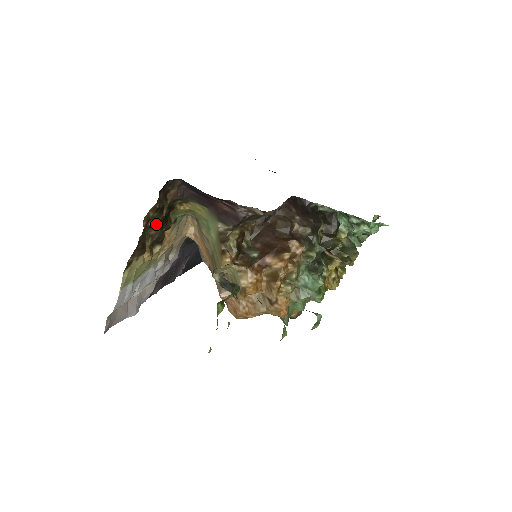
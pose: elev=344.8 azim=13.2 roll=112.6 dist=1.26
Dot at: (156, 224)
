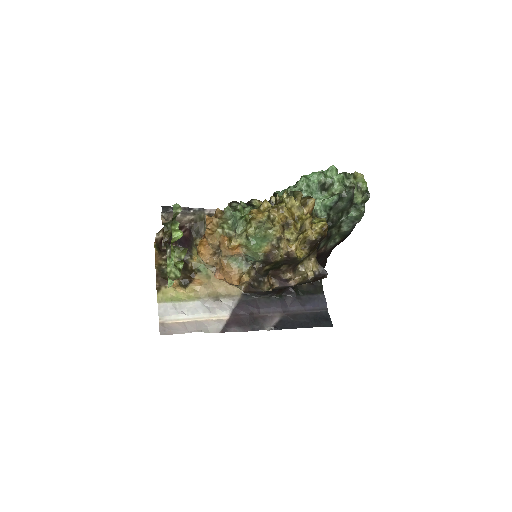
Dot at: occluded
